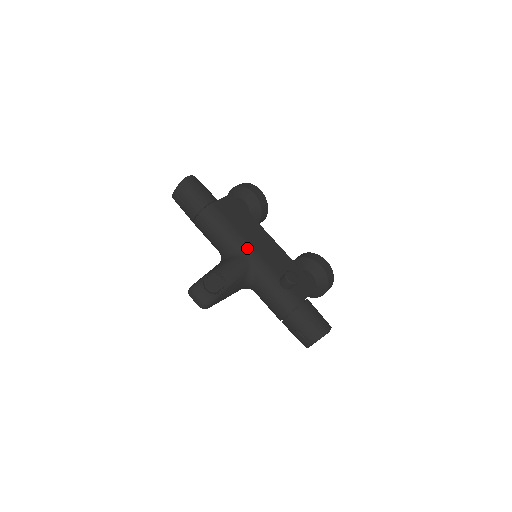
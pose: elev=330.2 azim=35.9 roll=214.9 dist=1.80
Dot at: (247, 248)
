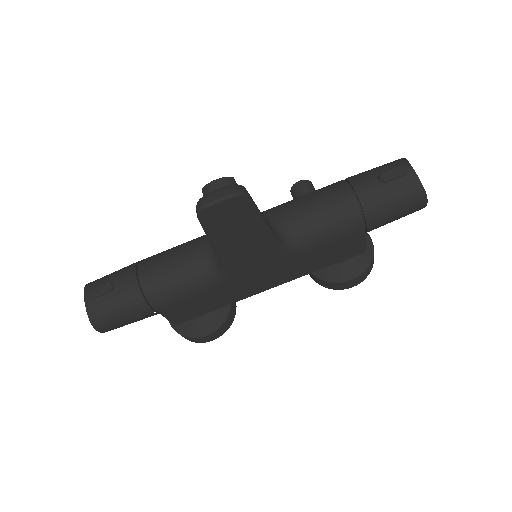
Dot at: occluded
